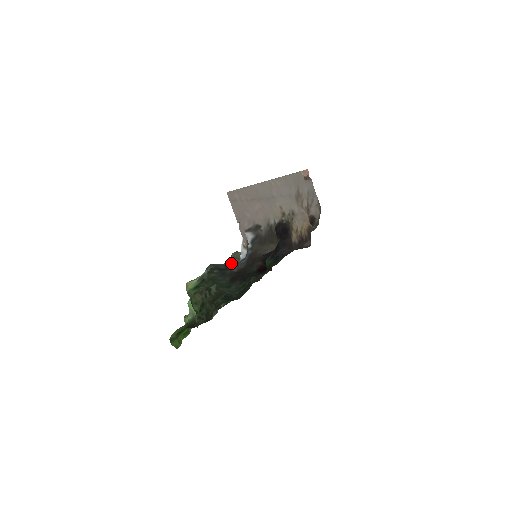
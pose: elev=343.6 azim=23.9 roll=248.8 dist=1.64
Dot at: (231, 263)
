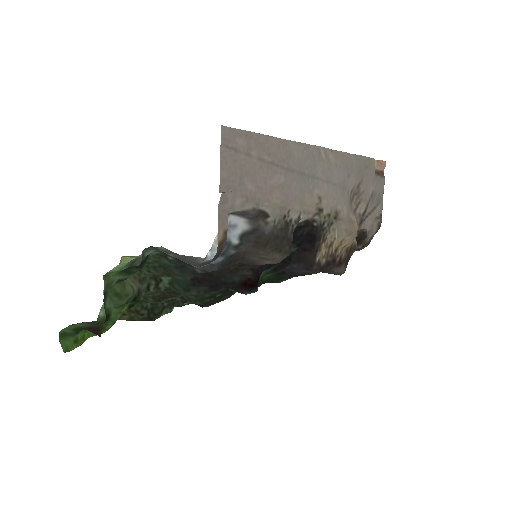
Dot at: (184, 259)
